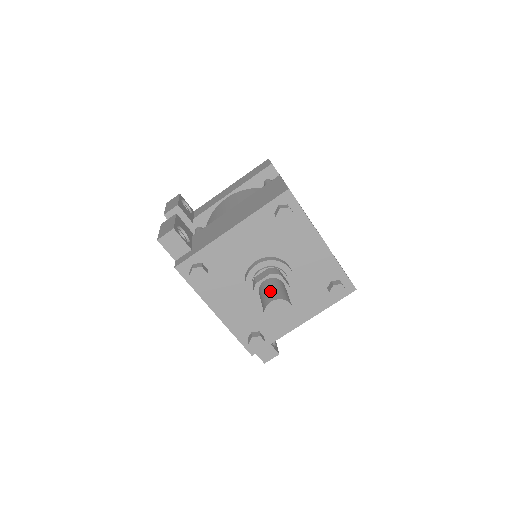
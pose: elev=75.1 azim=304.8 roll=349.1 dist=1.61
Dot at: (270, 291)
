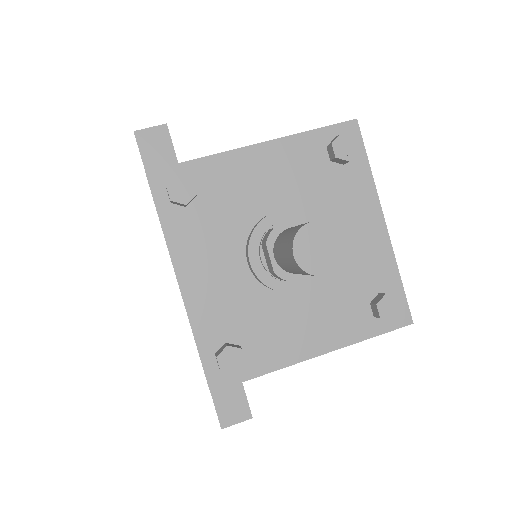
Dot at: occluded
